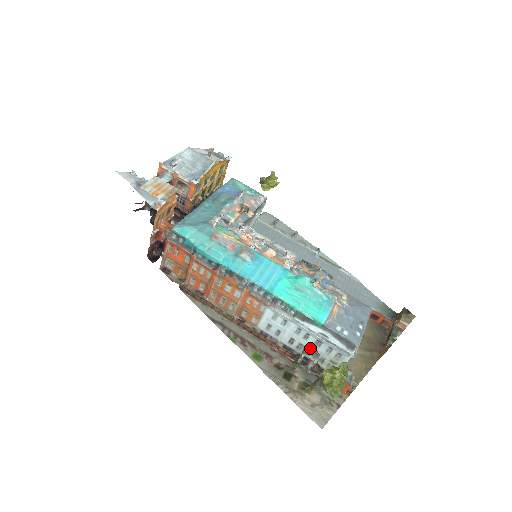
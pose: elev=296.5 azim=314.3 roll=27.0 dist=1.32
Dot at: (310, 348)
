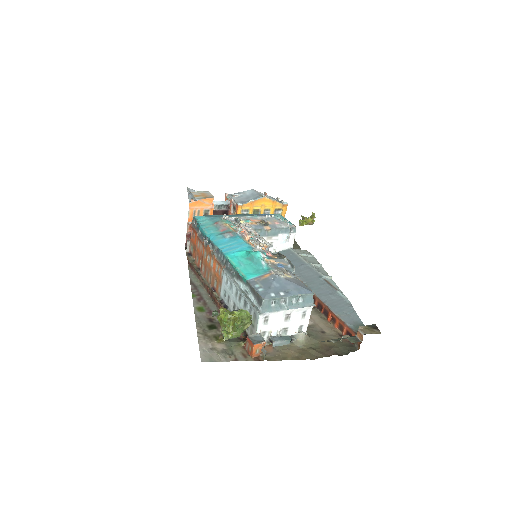
Dot at: occluded
